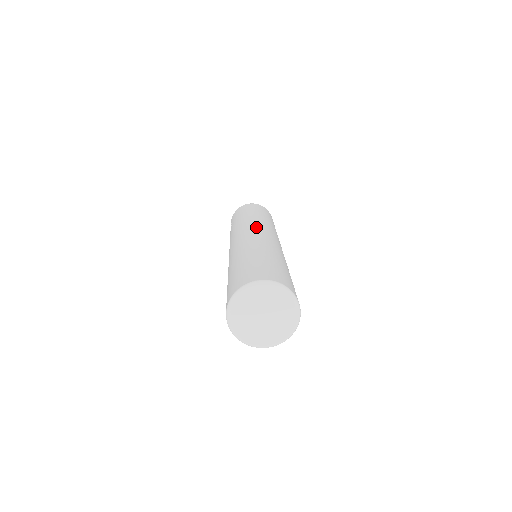
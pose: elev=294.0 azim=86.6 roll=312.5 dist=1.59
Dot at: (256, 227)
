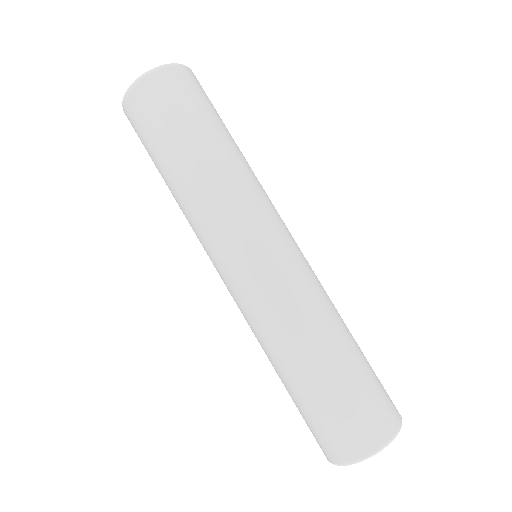
Dot at: (234, 246)
